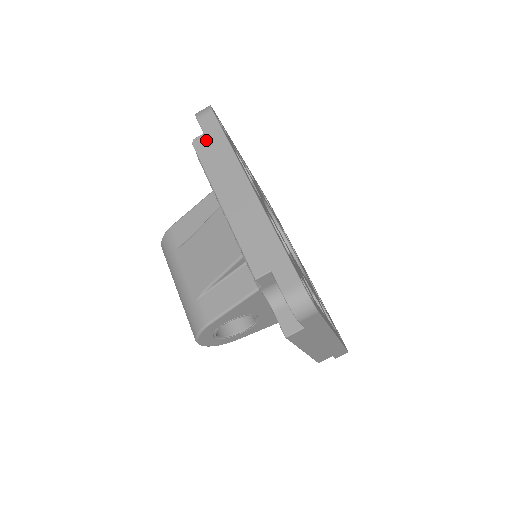
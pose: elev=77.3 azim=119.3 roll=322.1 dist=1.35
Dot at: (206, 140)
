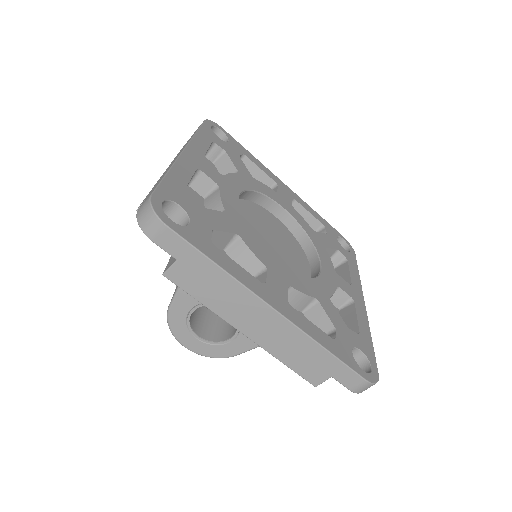
Dot at: occluded
